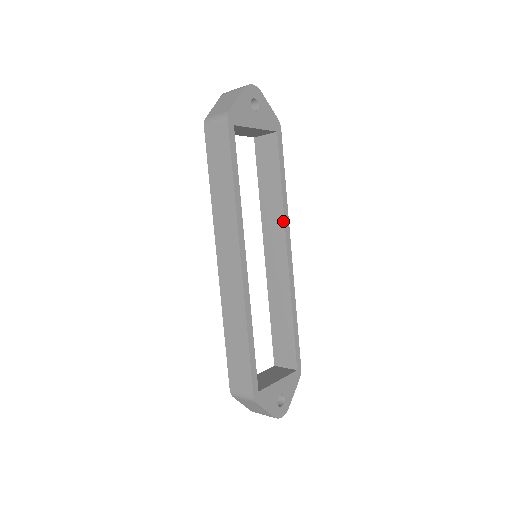
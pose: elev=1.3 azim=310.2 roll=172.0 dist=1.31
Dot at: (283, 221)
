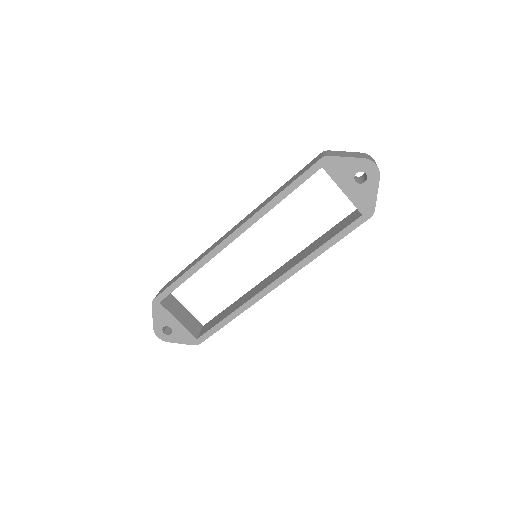
Dot at: (295, 265)
